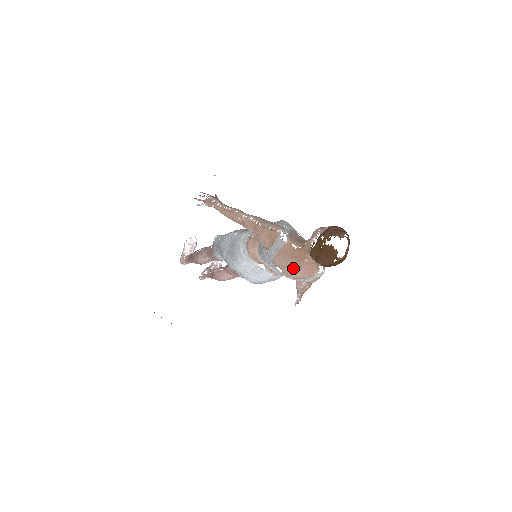
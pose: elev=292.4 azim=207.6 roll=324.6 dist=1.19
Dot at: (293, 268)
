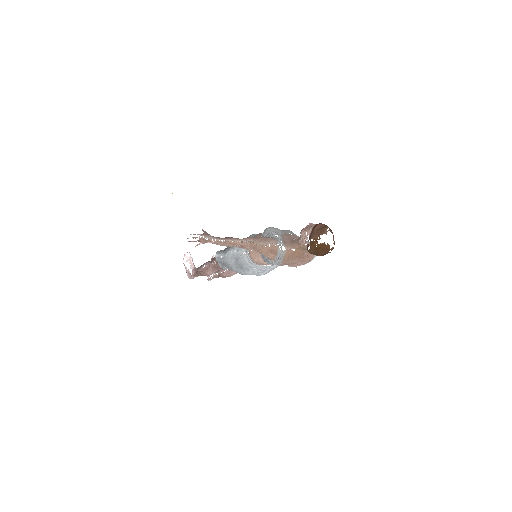
Dot at: (297, 262)
